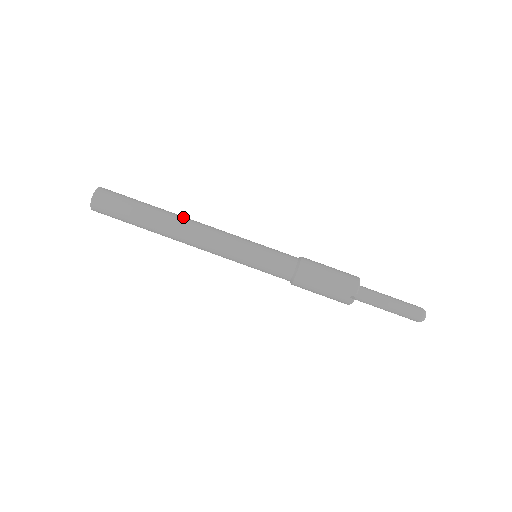
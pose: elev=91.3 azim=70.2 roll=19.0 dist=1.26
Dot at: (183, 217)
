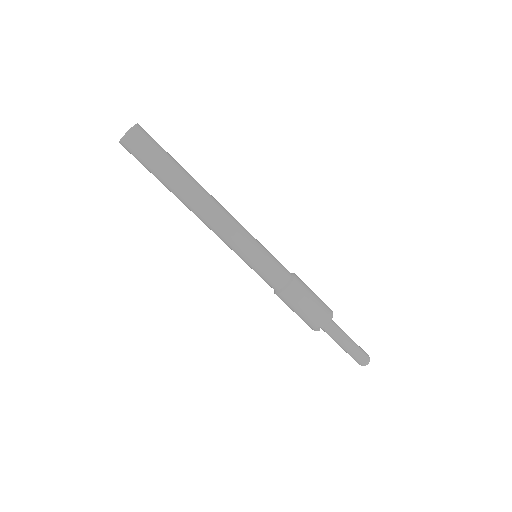
Dot at: (205, 194)
